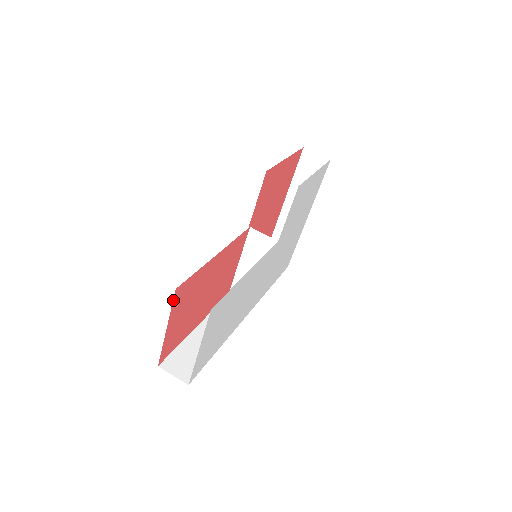
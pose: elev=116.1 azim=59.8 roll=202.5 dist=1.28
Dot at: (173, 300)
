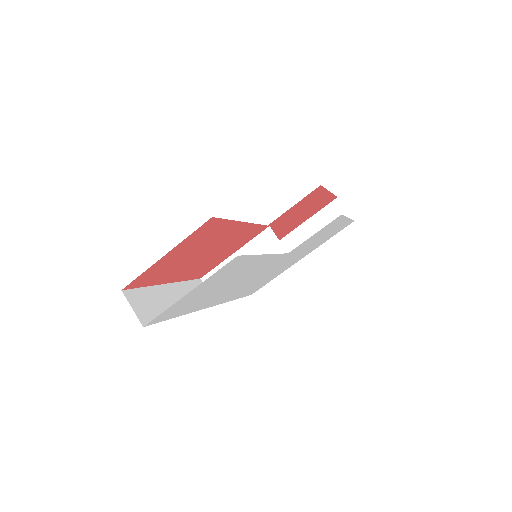
Dot at: (199, 227)
